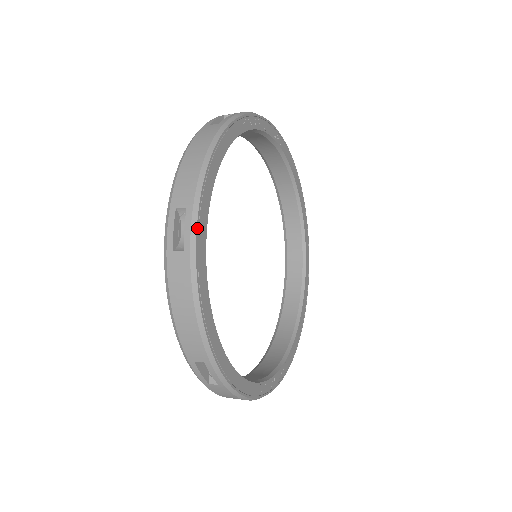
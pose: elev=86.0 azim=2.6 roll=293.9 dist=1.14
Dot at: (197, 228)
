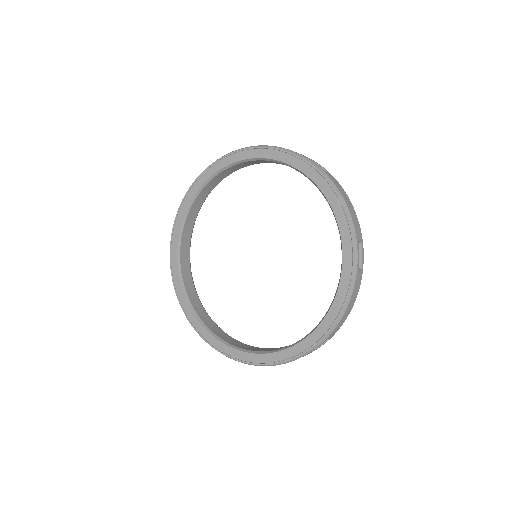
Dot at: occluded
